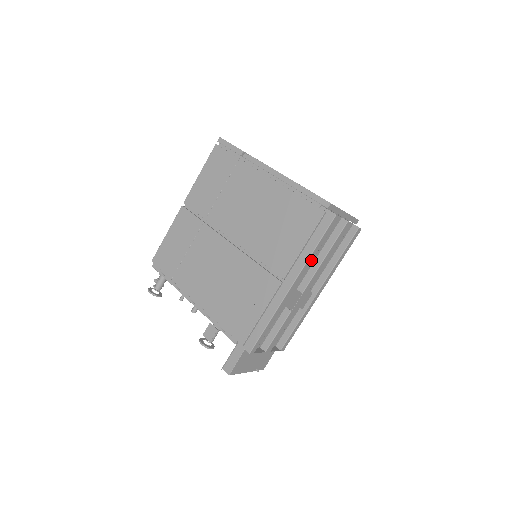
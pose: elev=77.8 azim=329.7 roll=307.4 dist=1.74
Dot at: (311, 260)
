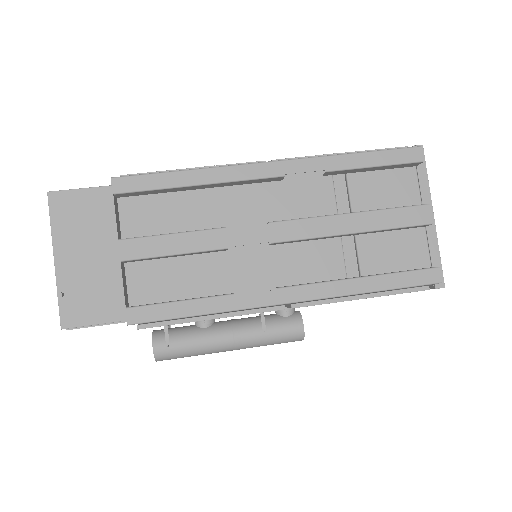
Dot at: (332, 168)
